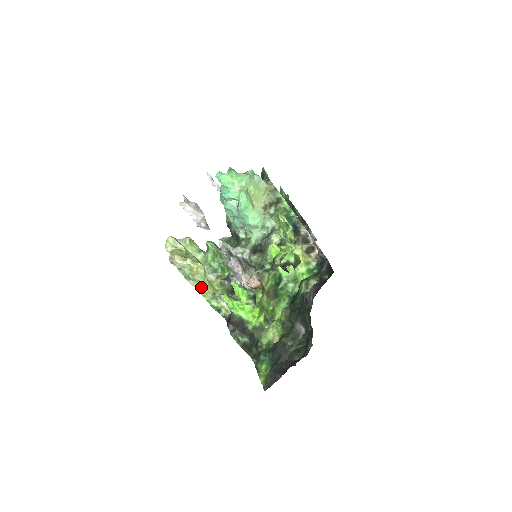
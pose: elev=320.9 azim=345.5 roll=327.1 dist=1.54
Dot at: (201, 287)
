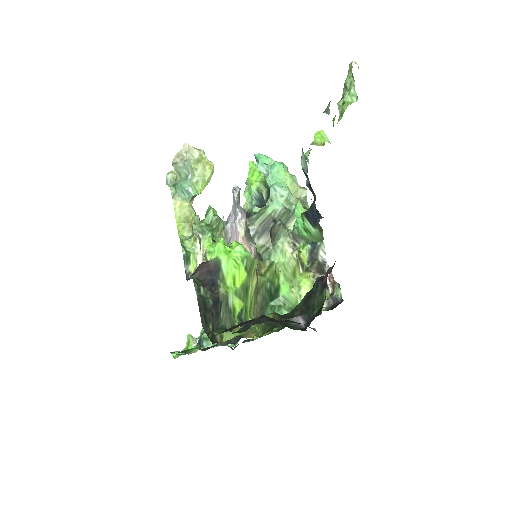
Dot at: (183, 221)
